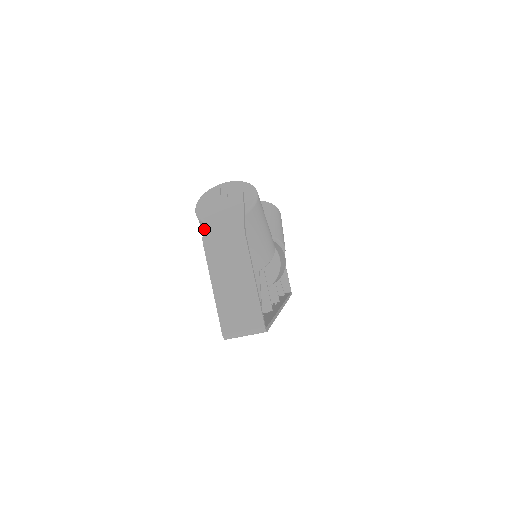
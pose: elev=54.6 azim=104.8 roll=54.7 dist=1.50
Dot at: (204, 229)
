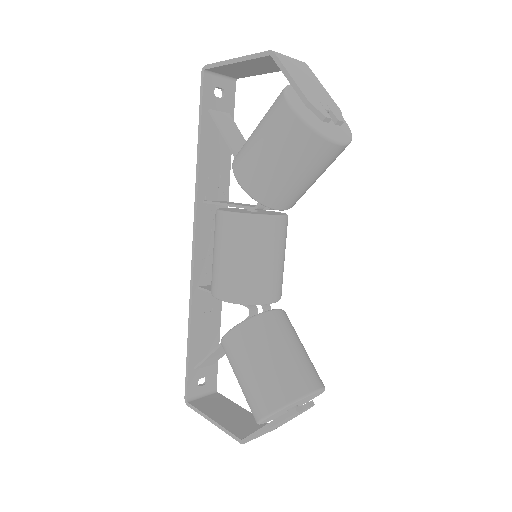
Dot at: occluded
